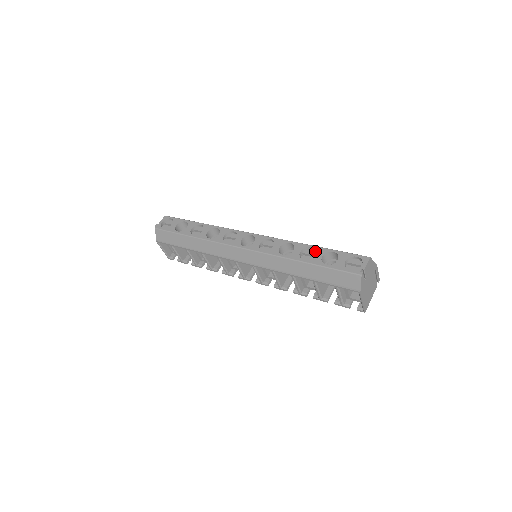
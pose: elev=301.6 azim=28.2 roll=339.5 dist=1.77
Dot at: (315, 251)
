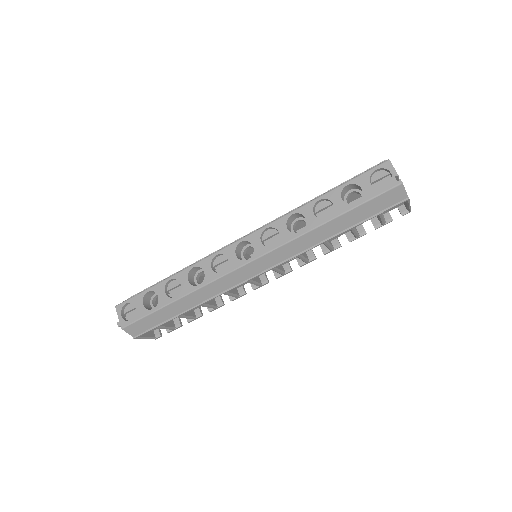
Dot at: (326, 200)
